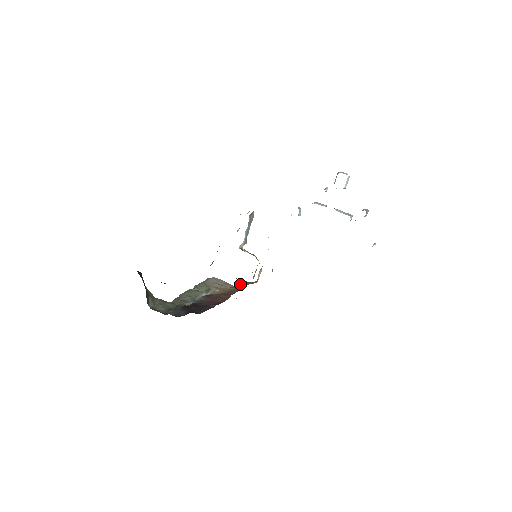
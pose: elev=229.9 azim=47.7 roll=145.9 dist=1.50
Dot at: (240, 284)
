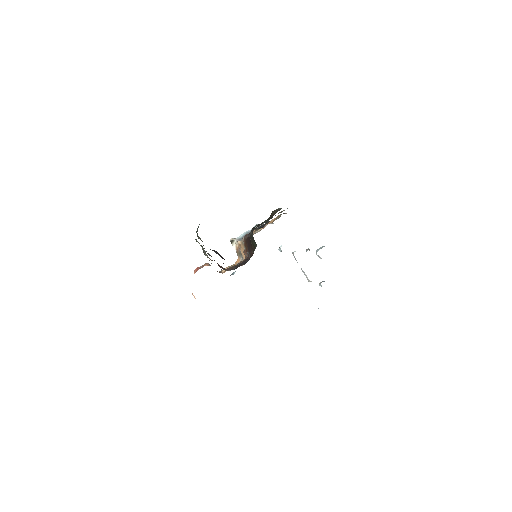
Dot at: (207, 265)
